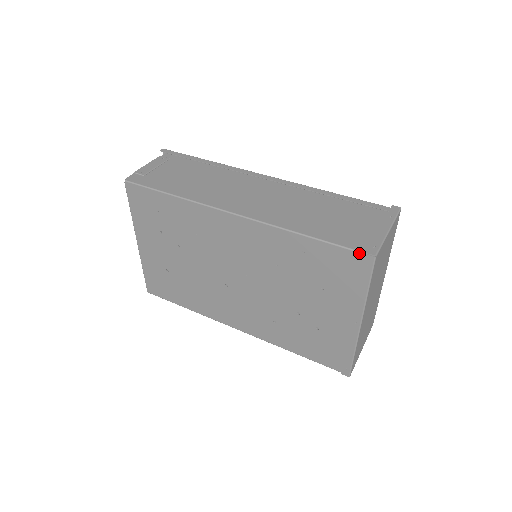
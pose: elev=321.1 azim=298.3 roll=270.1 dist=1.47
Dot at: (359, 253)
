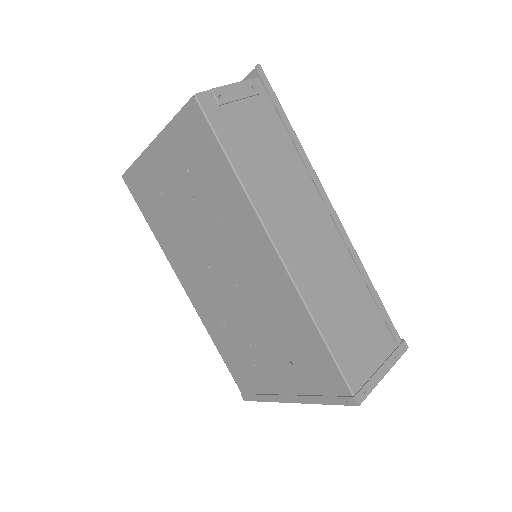
Dot at: (349, 390)
